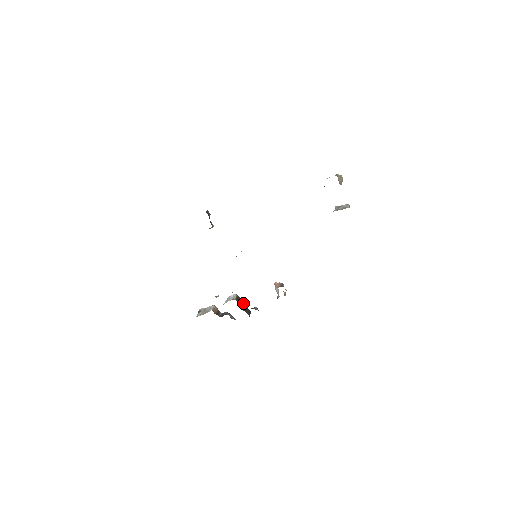
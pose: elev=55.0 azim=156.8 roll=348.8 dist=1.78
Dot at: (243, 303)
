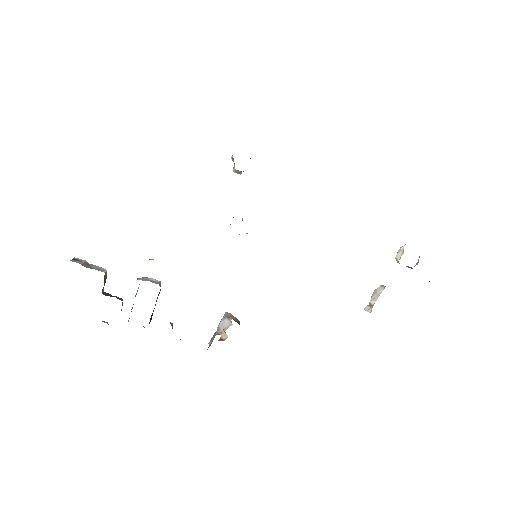
Dot at: occluded
